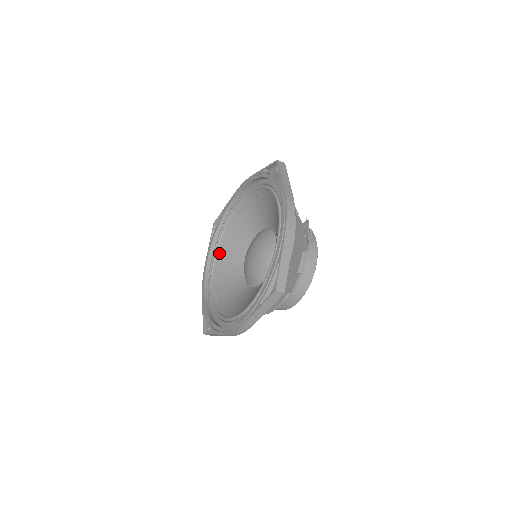
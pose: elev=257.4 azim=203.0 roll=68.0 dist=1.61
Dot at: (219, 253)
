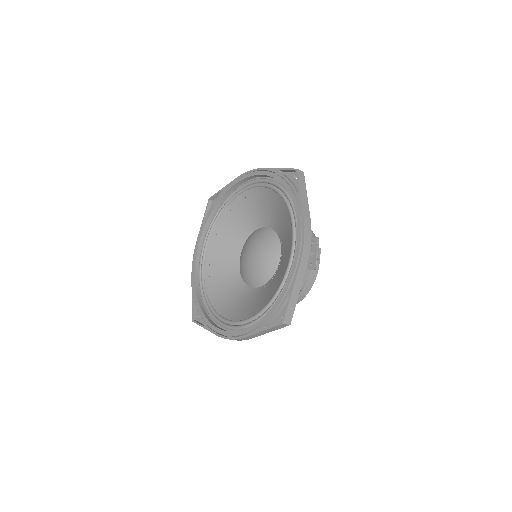
Dot at: (213, 235)
